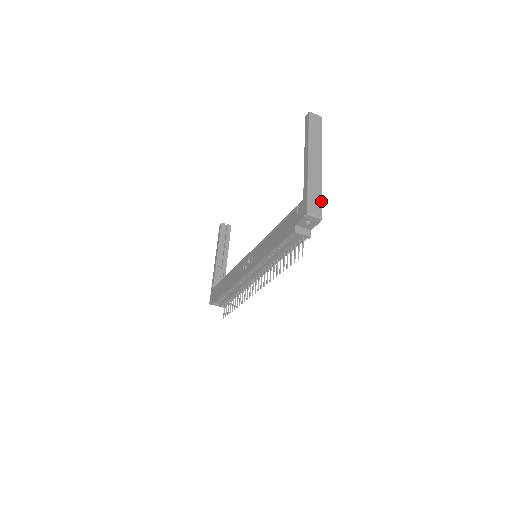
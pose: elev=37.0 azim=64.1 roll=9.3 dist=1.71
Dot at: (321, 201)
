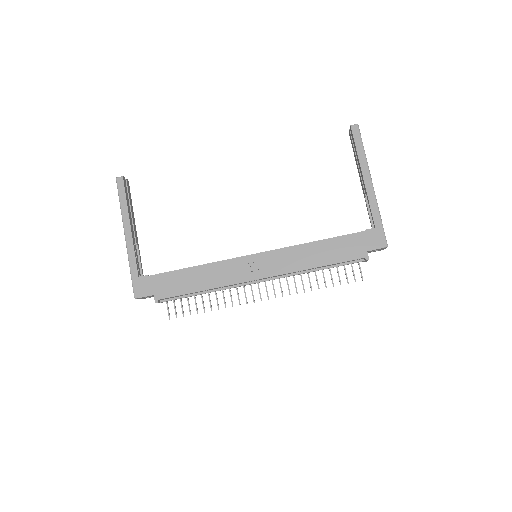
Dot at: occluded
